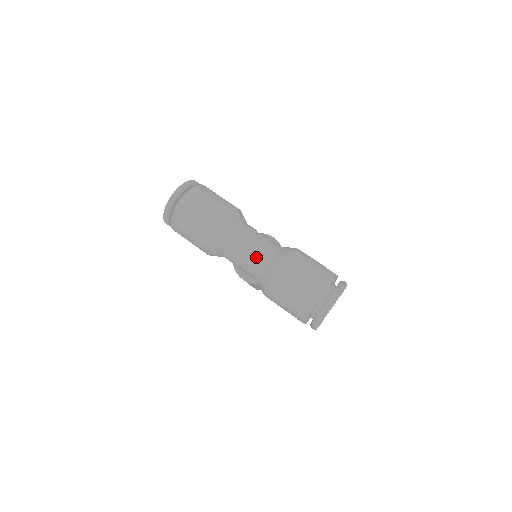
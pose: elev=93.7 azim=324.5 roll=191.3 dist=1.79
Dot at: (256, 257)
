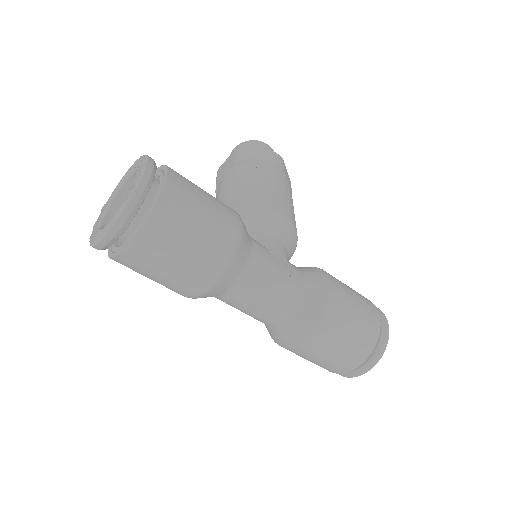
Dot at: (268, 317)
